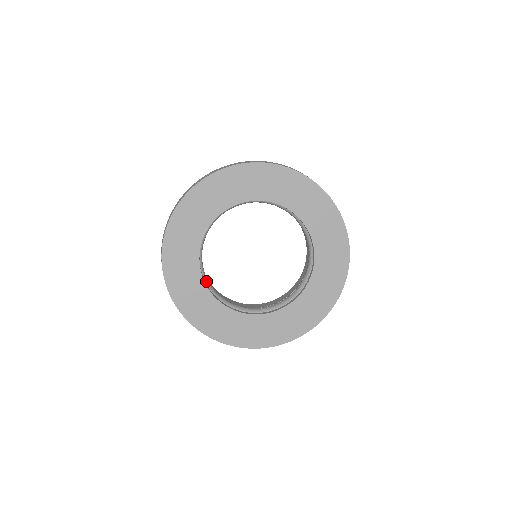
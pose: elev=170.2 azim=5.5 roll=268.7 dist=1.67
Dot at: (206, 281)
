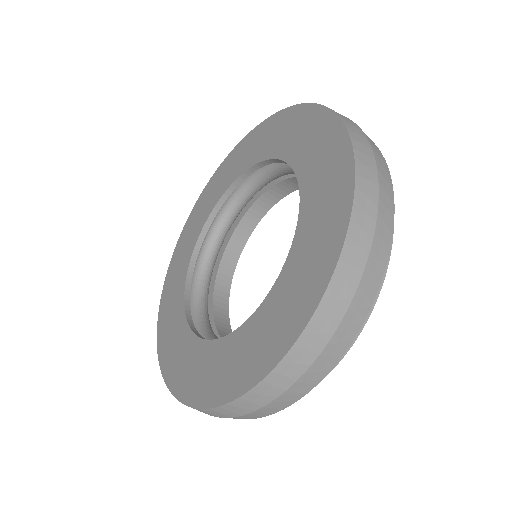
Dot at: (198, 286)
